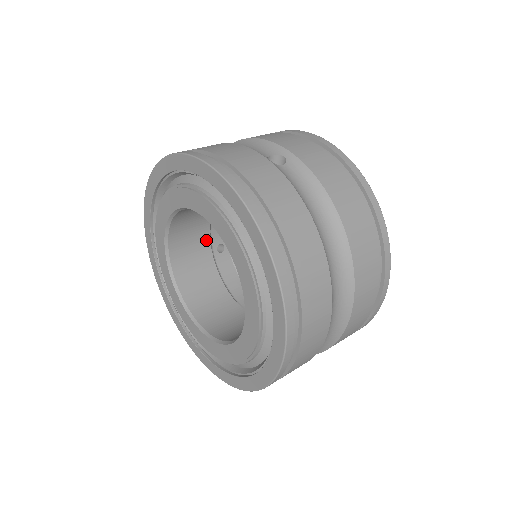
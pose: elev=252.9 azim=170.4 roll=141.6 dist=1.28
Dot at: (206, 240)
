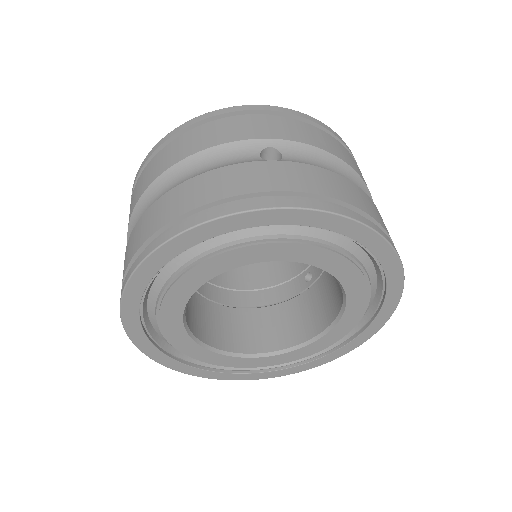
Dot at: occluded
